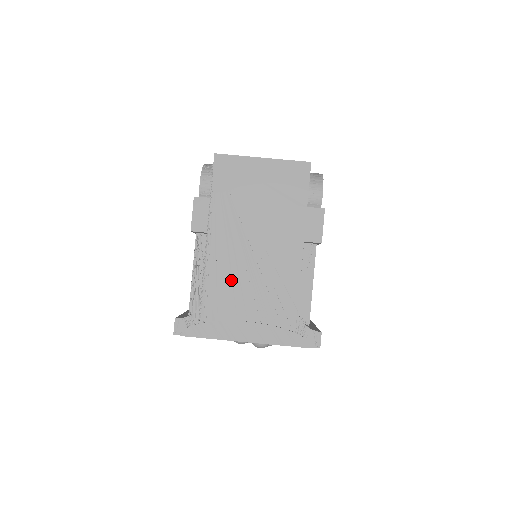
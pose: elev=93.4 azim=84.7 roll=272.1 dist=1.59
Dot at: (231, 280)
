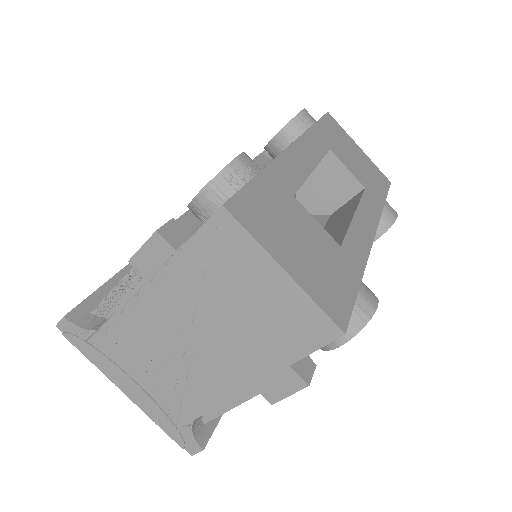
Dot at: (144, 341)
